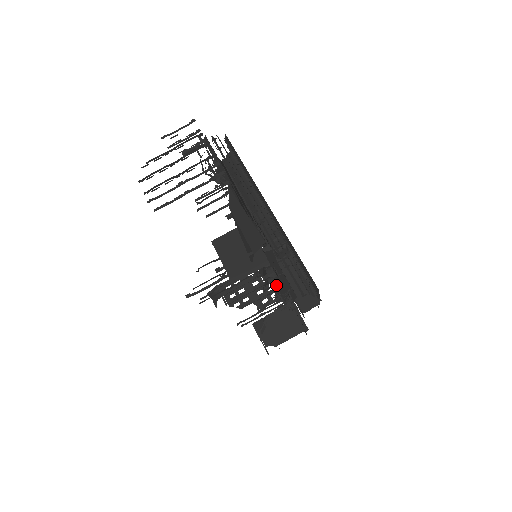
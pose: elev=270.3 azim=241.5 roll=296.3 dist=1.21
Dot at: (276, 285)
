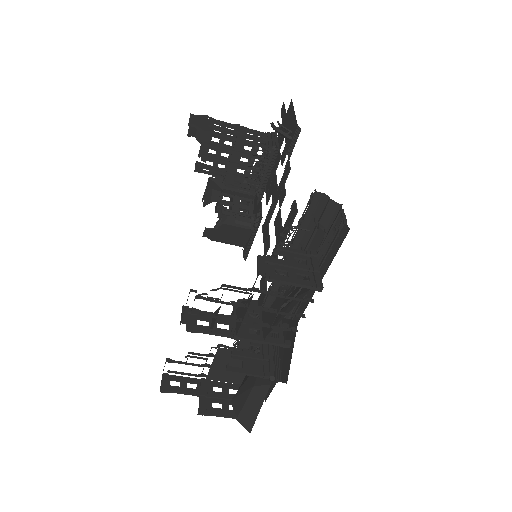
Dot at: occluded
